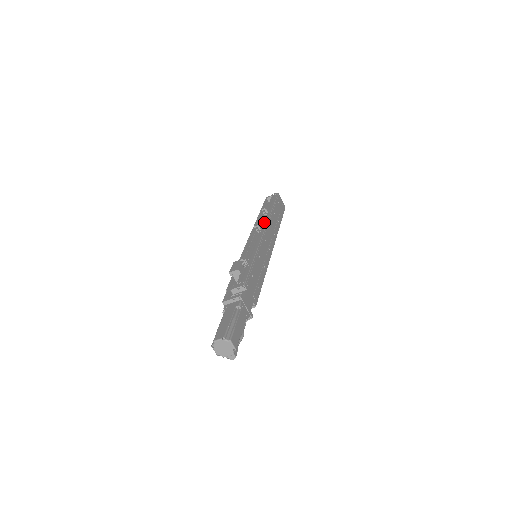
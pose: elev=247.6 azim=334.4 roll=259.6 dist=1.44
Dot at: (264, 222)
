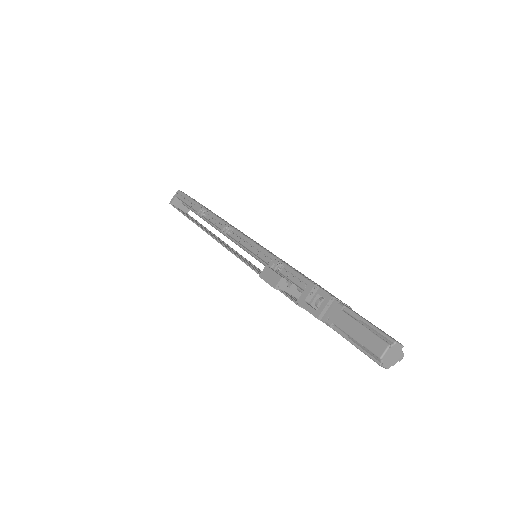
Dot at: (216, 222)
